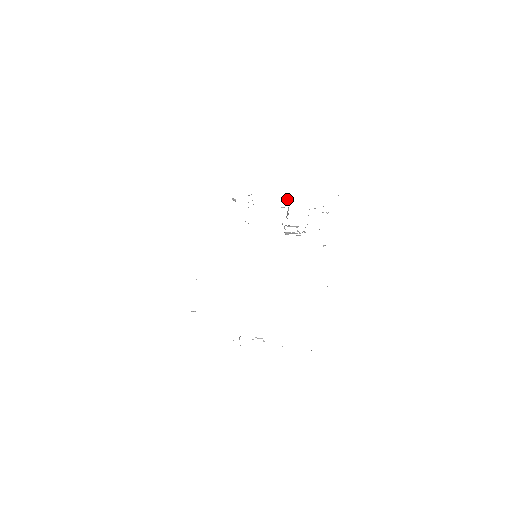
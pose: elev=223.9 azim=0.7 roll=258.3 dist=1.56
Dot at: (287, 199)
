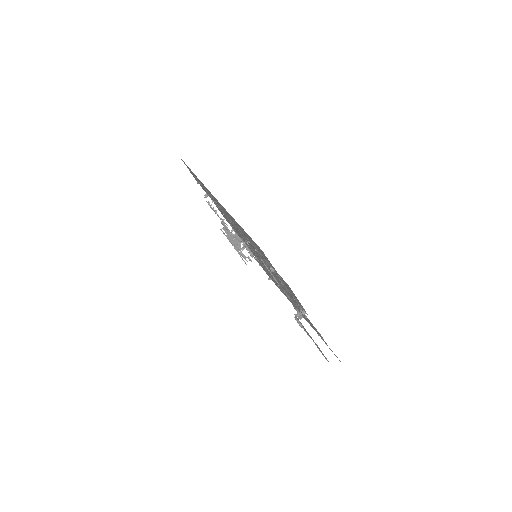
Dot at: occluded
